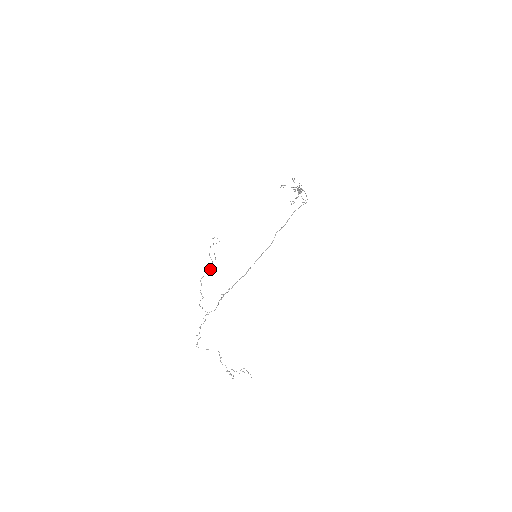
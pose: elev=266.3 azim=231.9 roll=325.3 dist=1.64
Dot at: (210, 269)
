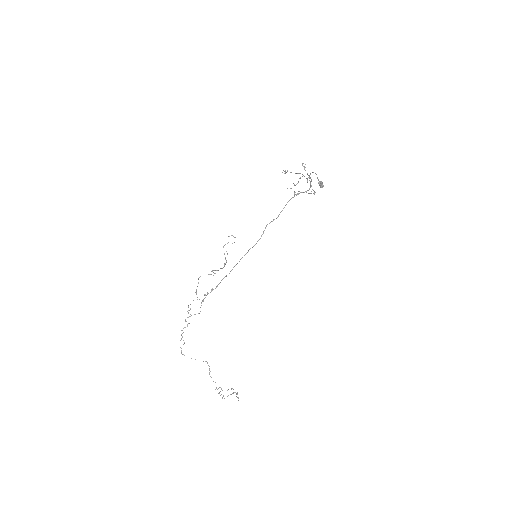
Dot at: (218, 270)
